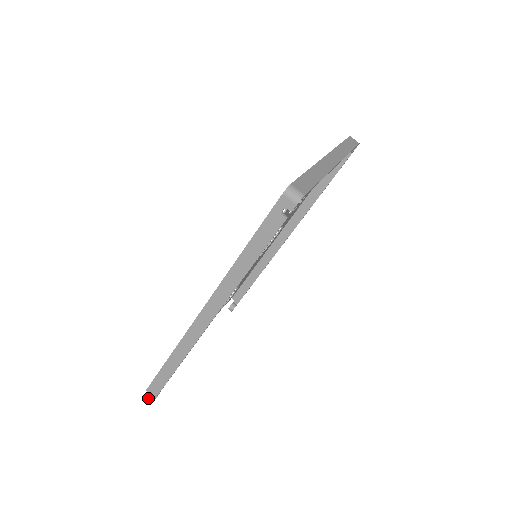
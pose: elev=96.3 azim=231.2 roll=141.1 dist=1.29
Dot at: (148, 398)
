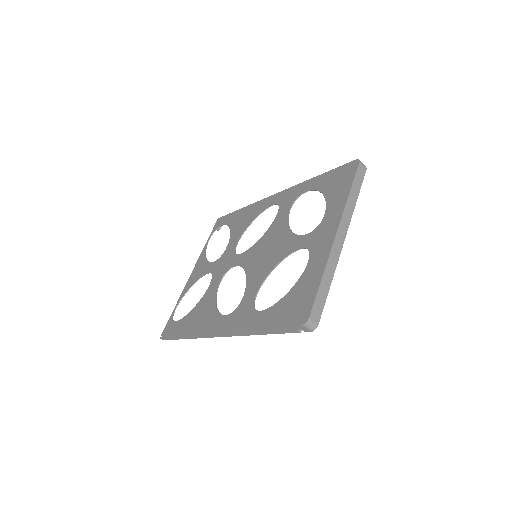
Dot at: (162, 338)
